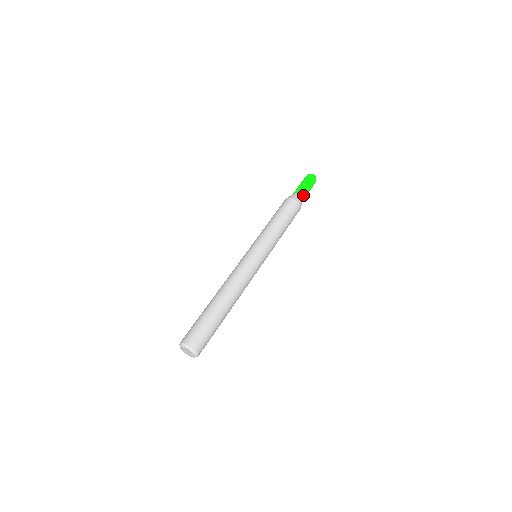
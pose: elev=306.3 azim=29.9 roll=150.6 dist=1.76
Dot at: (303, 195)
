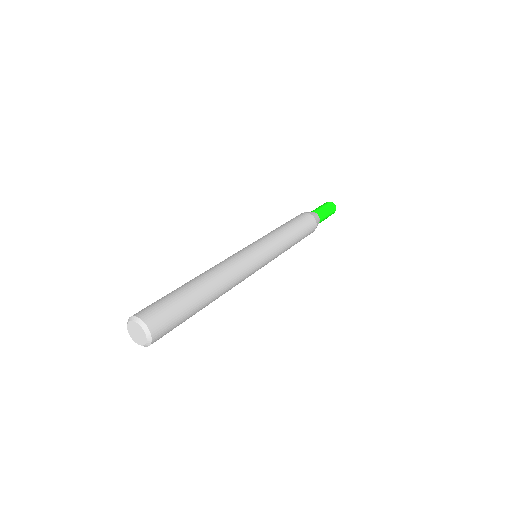
Dot at: (321, 221)
